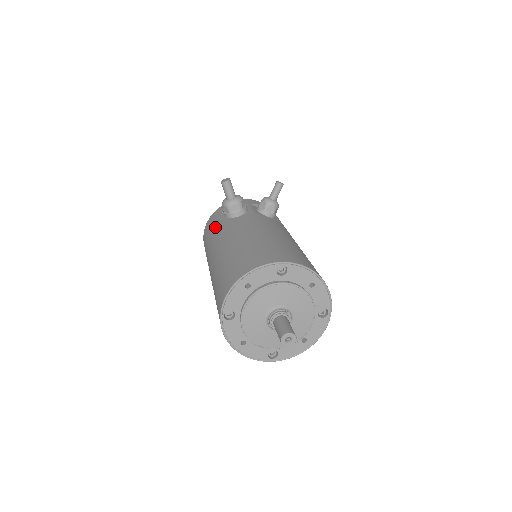
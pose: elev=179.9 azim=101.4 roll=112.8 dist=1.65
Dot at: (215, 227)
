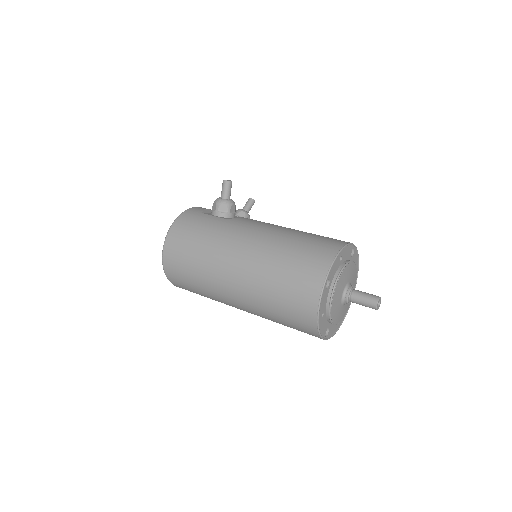
Dot at: (213, 222)
